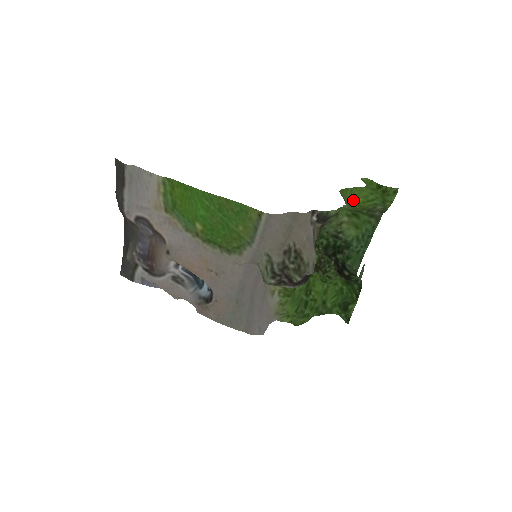
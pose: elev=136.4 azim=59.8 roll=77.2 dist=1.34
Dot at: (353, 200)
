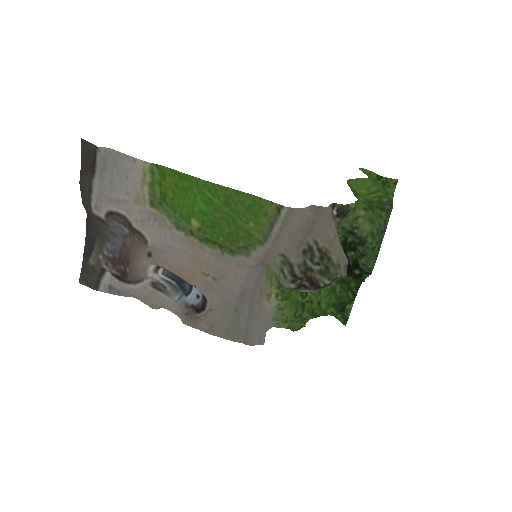
Dot at: (357, 192)
